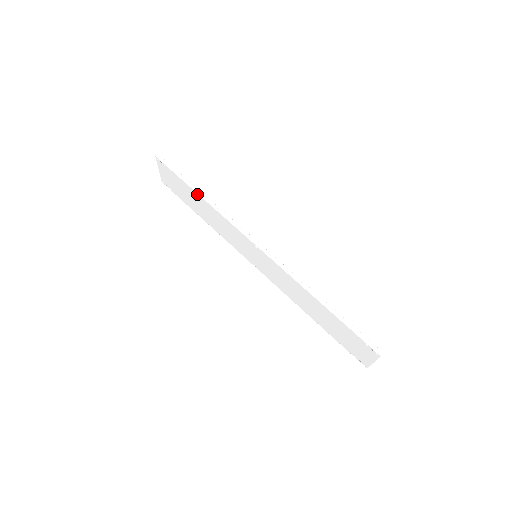
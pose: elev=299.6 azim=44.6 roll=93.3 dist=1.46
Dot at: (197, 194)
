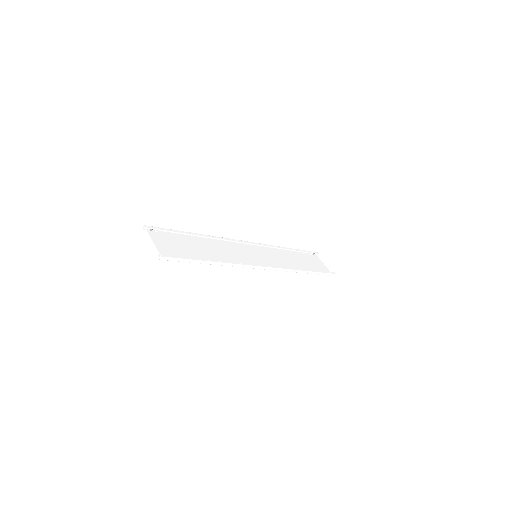
Dot at: (211, 264)
